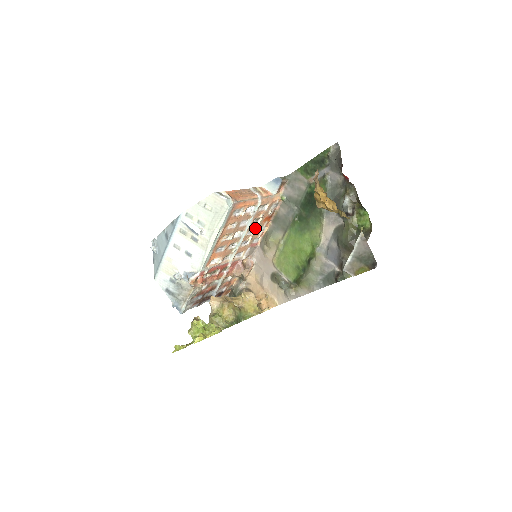
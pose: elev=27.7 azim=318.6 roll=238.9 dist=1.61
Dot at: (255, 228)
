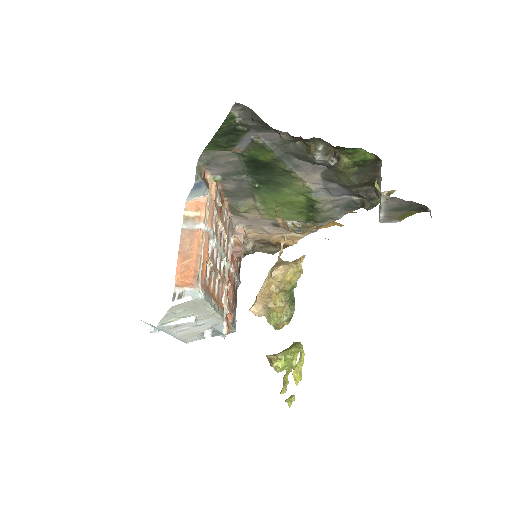
Dot at: (222, 231)
